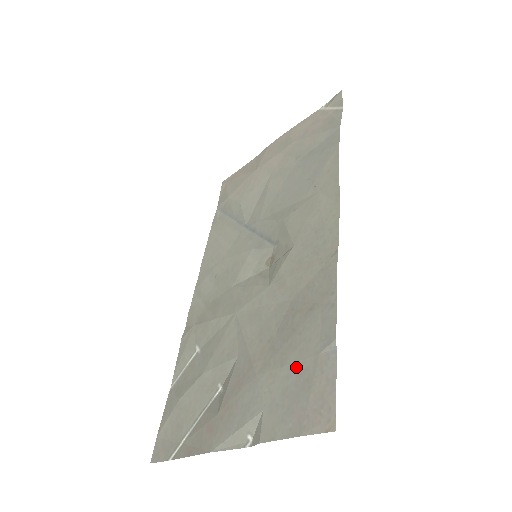
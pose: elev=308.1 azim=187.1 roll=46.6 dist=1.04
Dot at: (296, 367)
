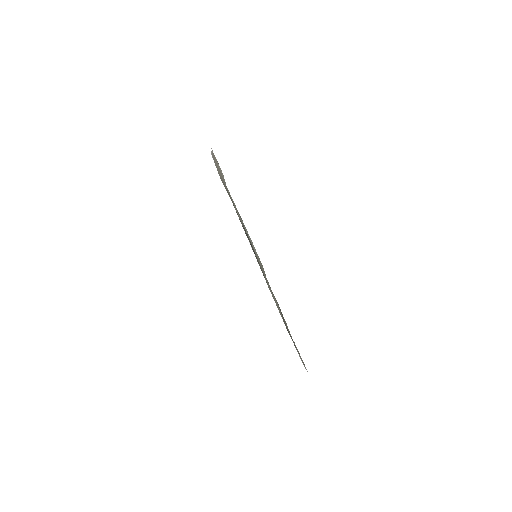
Dot at: occluded
